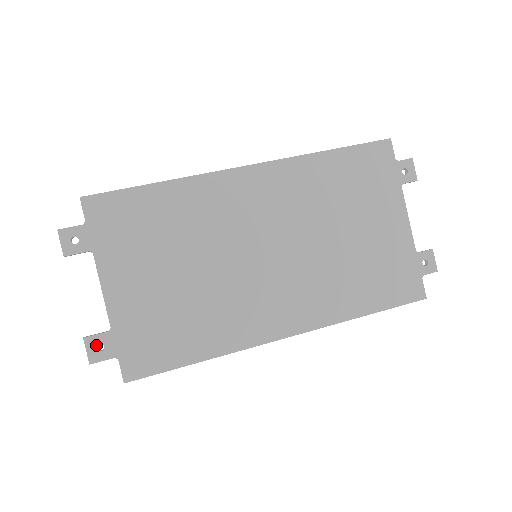
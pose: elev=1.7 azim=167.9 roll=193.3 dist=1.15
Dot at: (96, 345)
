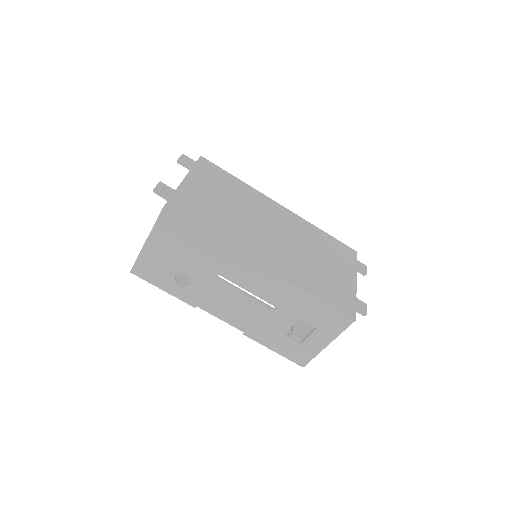
Dot at: (163, 188)
